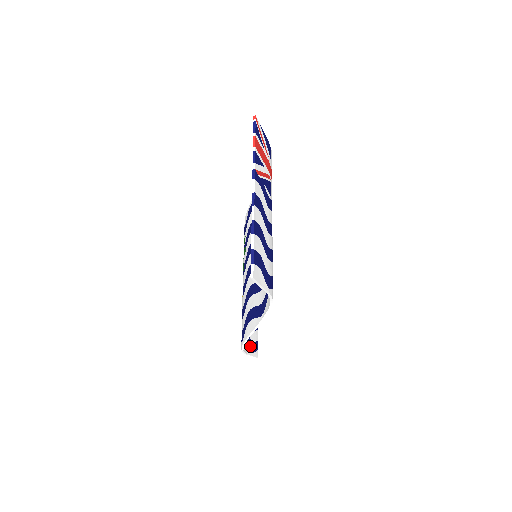
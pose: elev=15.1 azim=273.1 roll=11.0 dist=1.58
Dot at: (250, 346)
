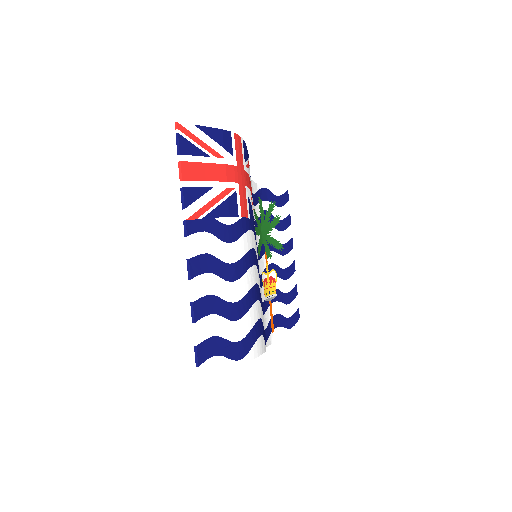
Dot at: (285, 325)
